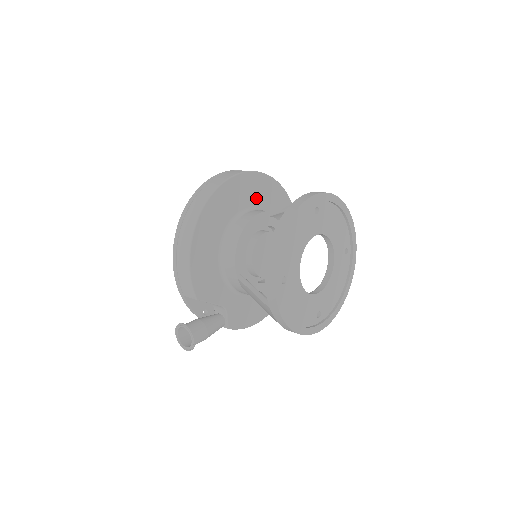
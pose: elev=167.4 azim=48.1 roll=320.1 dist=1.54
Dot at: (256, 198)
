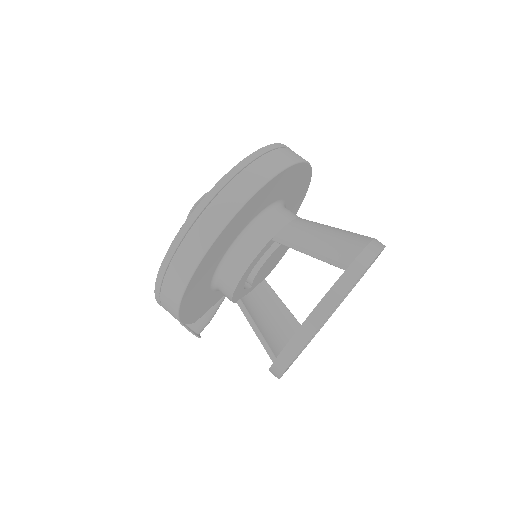
Dot at: (252, 214)
